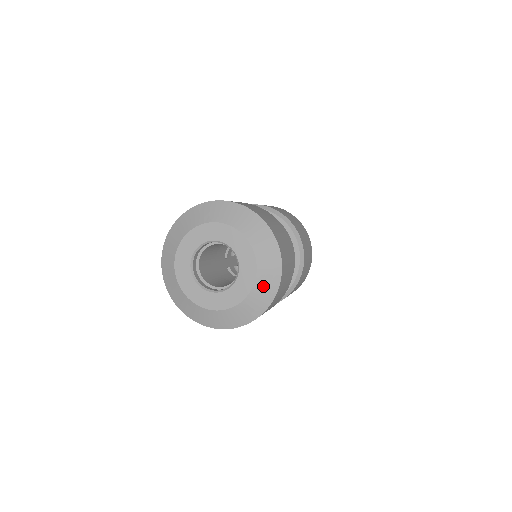
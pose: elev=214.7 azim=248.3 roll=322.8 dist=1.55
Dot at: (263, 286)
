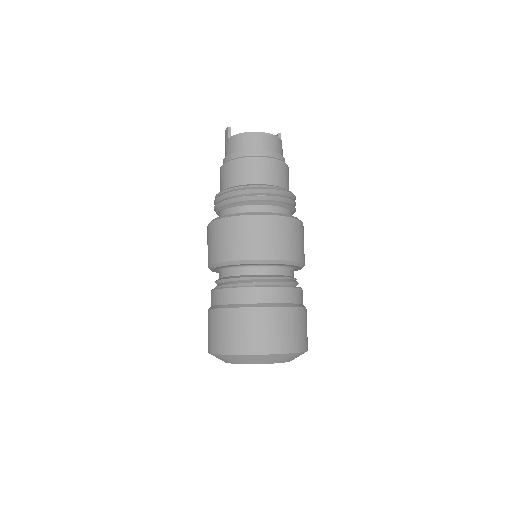
Dot at: occluded
